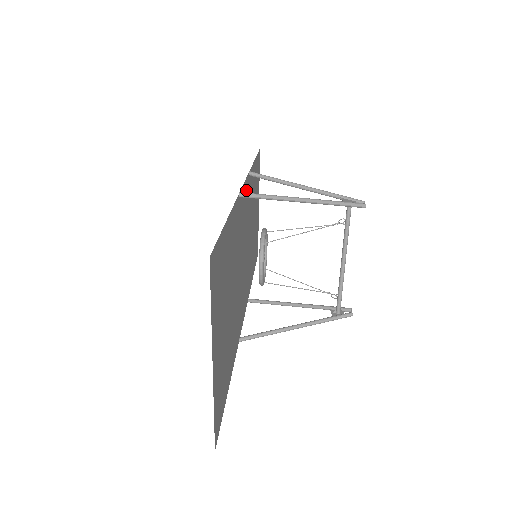
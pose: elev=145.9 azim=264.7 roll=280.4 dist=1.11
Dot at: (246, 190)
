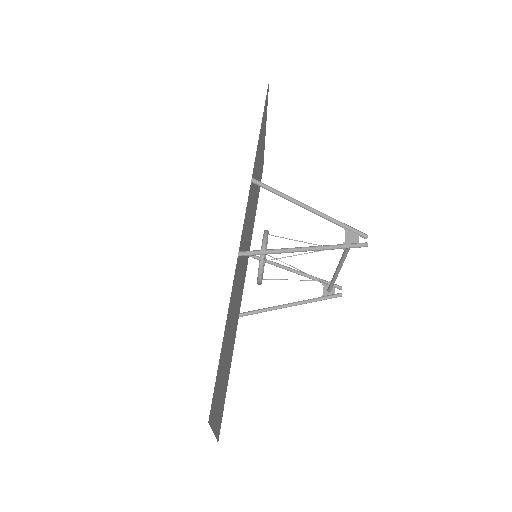
Dot at: (247, 207)
